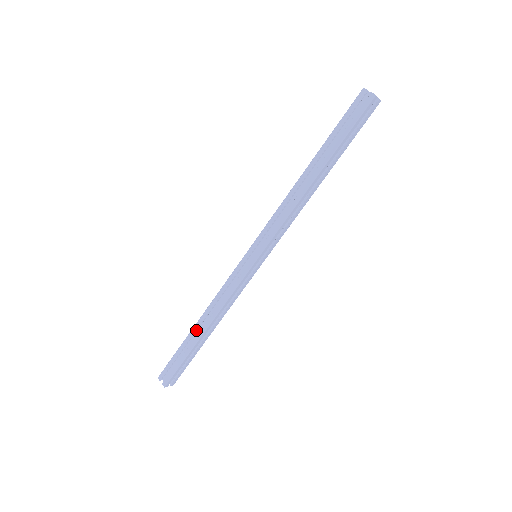
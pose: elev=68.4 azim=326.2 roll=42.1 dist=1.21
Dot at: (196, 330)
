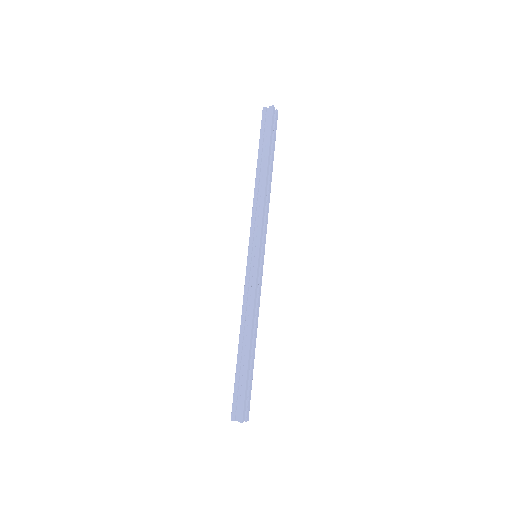
Dot at: (242, 347)
